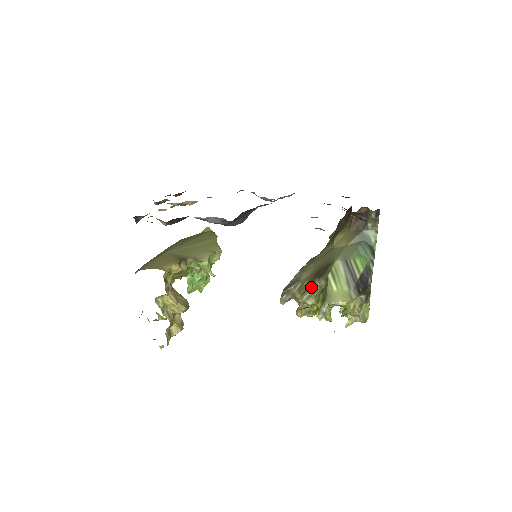
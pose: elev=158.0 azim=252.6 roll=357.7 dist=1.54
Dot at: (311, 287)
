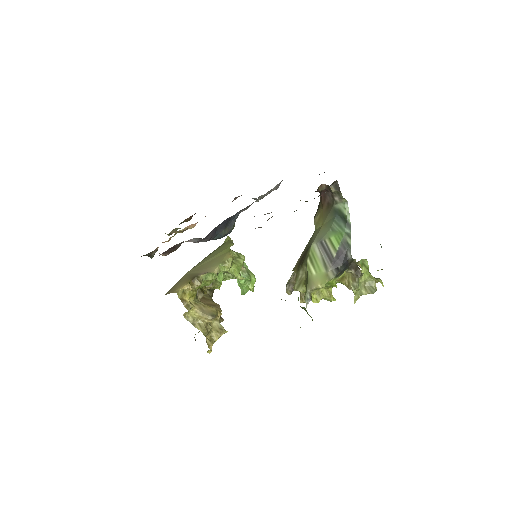
Dot at: (298, 275)
